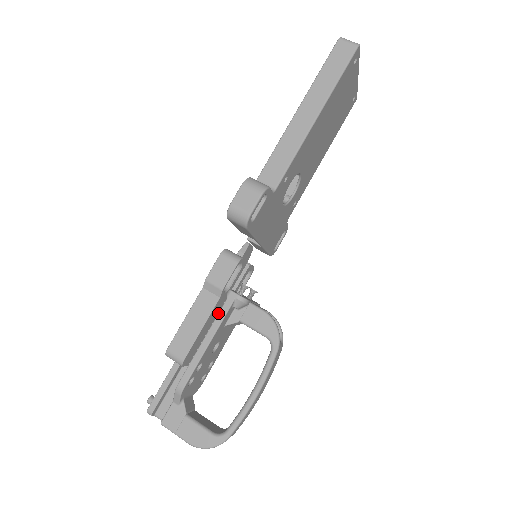
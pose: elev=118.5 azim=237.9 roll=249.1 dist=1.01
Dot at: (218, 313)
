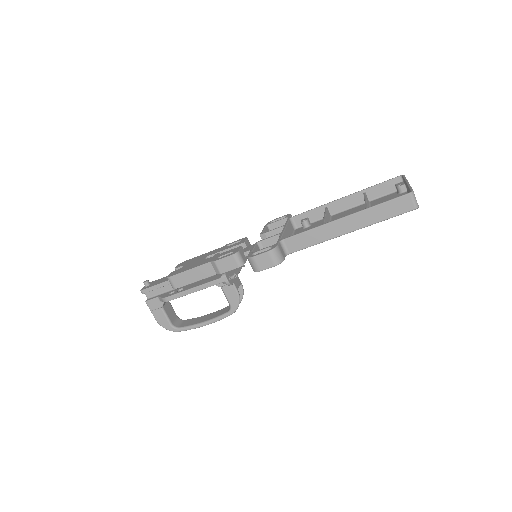
Dot at: (210, 281)
